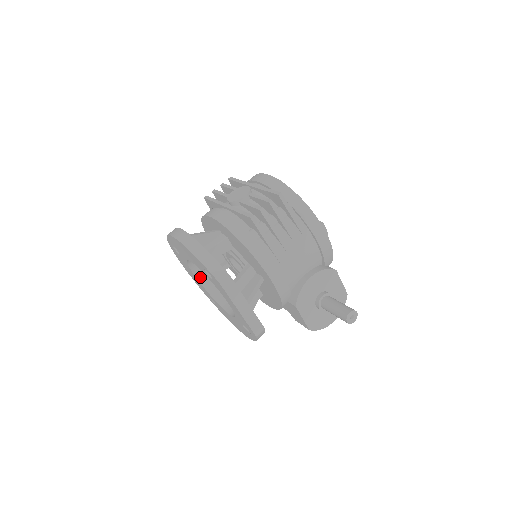
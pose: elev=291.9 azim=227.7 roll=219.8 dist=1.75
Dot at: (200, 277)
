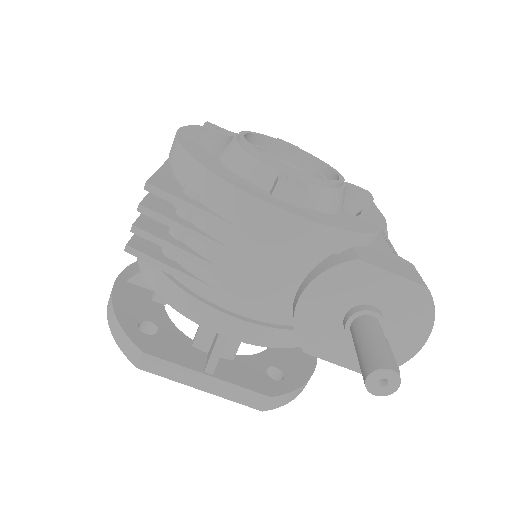
Dot at: occluded
